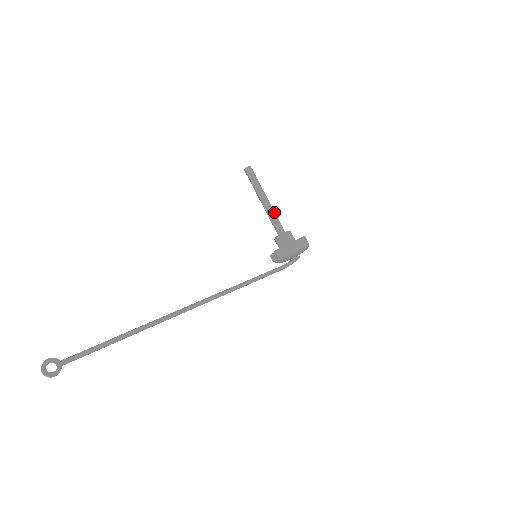
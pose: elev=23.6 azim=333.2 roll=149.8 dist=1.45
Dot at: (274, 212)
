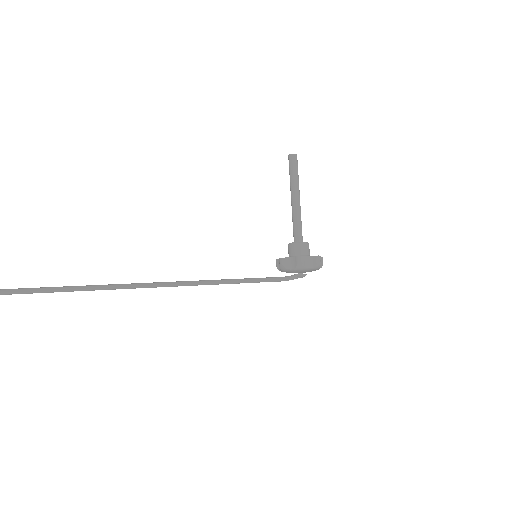
Dot at: (300, 215)
